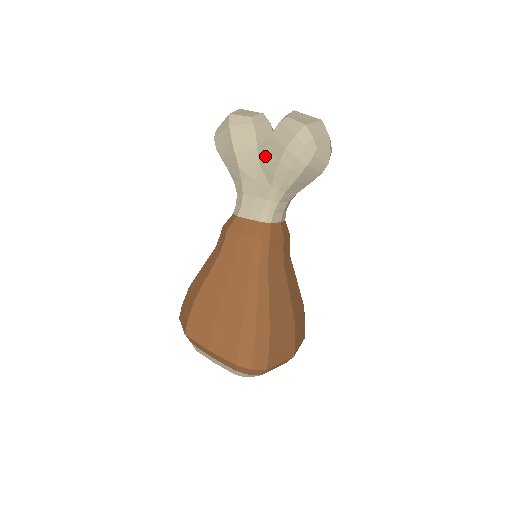
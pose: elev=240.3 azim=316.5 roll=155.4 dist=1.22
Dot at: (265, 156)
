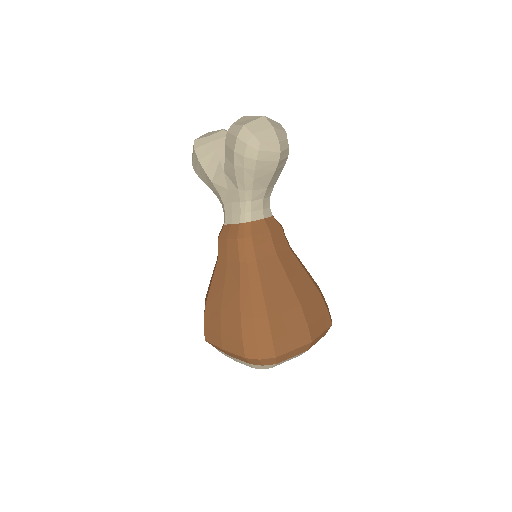
Dot at: (226, 165)
